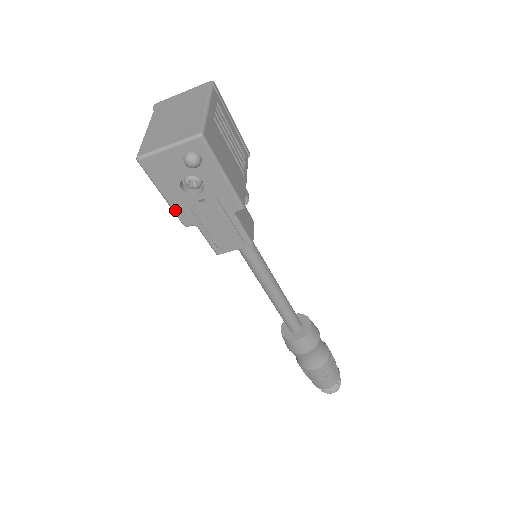
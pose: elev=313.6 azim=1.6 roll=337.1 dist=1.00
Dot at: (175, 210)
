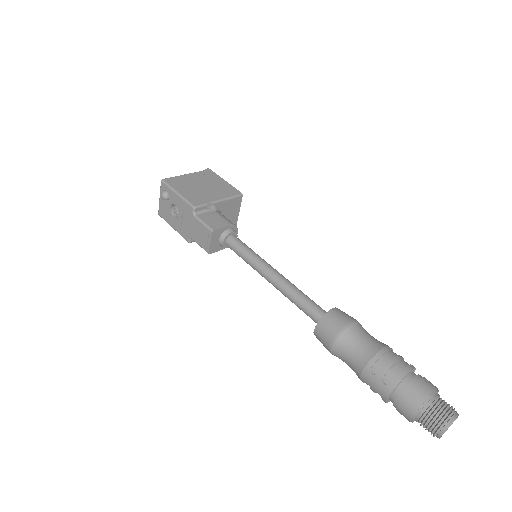
Dot at: (180, 234)
